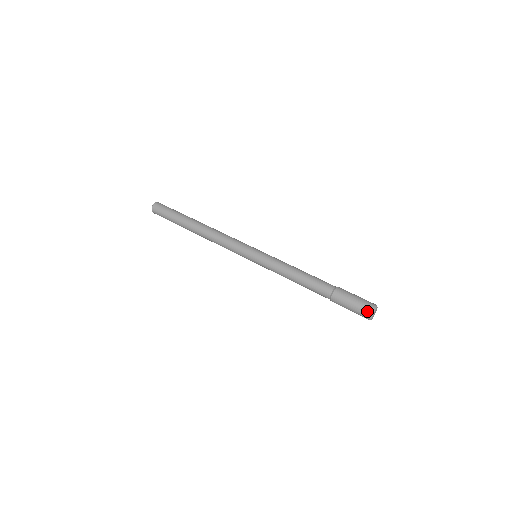
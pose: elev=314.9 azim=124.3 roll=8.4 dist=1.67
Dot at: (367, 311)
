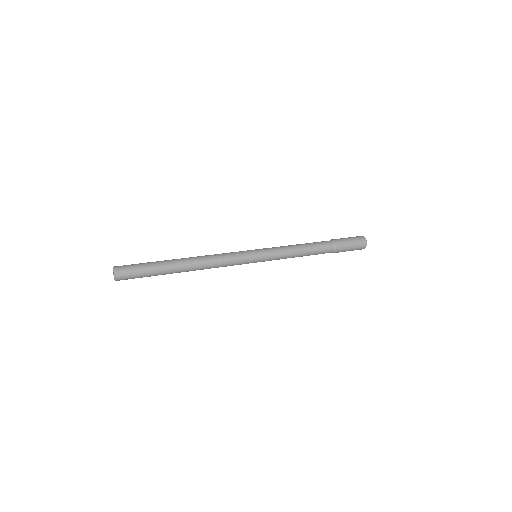
Dot at: (363, 243)
